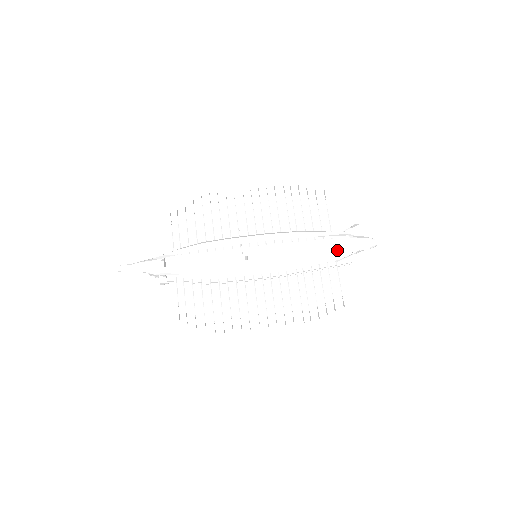
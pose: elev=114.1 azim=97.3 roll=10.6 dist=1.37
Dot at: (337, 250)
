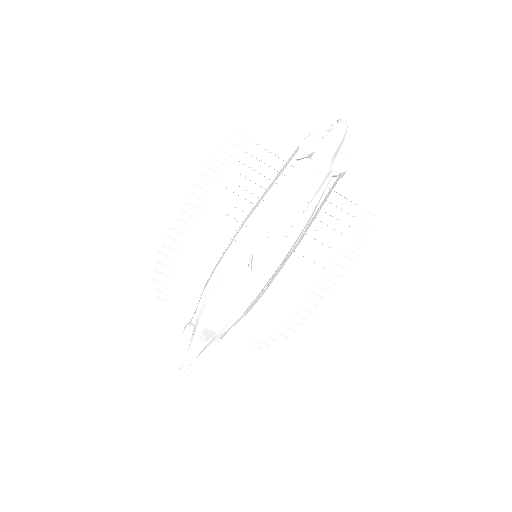
Dot at: (319, 188)
